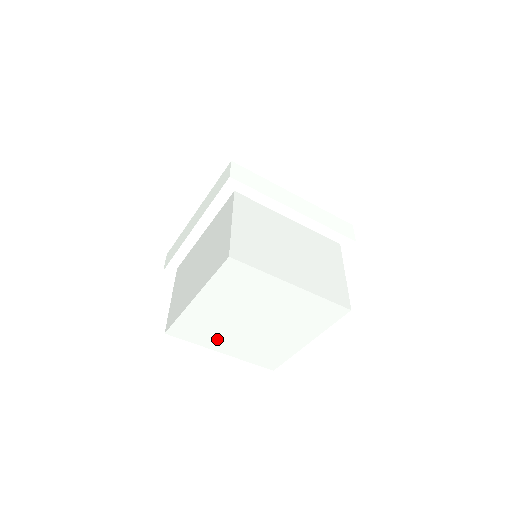
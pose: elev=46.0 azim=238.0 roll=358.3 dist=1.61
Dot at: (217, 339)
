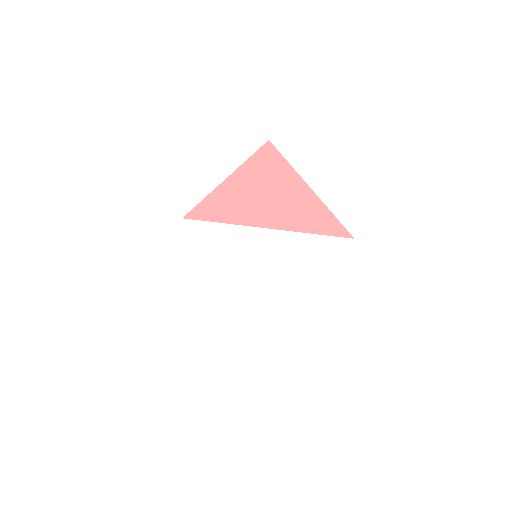
Dot at: occluded
